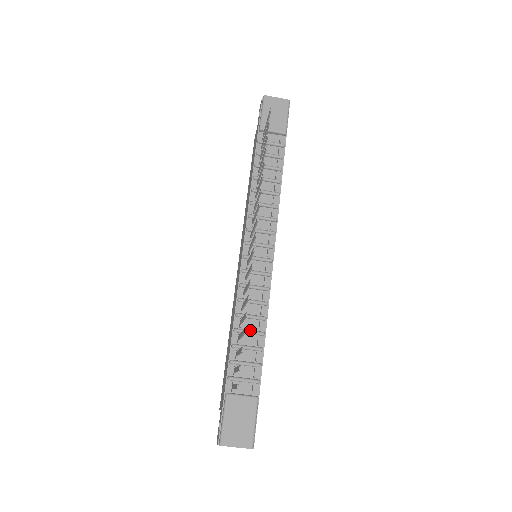
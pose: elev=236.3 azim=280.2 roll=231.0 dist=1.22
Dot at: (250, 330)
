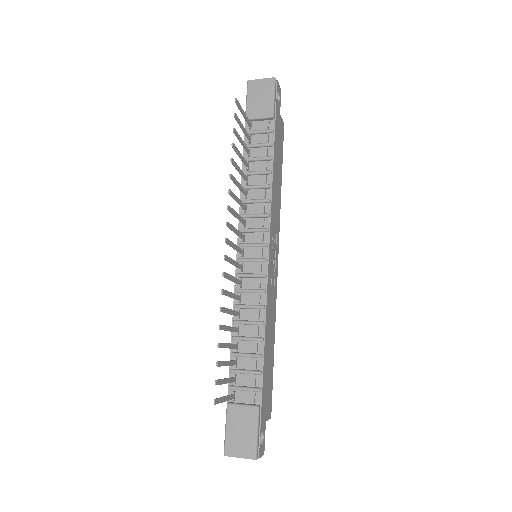
Dot at: (247, 337)
